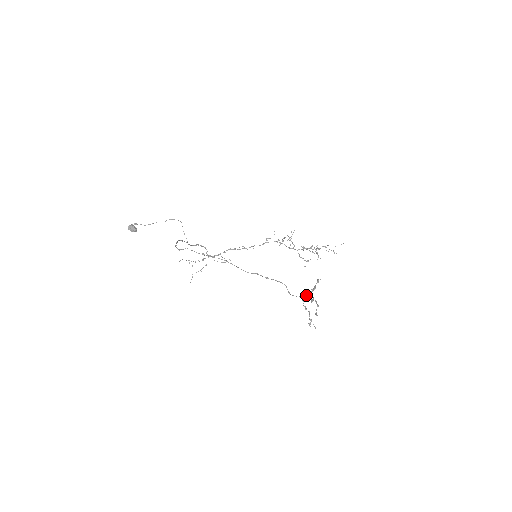
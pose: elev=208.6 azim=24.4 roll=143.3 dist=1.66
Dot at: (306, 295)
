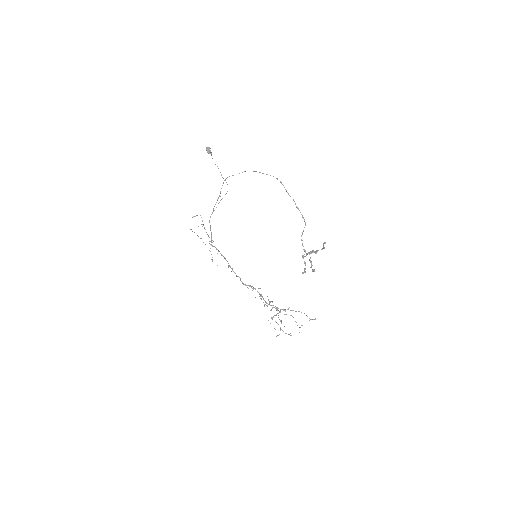
Dot at: occluded
